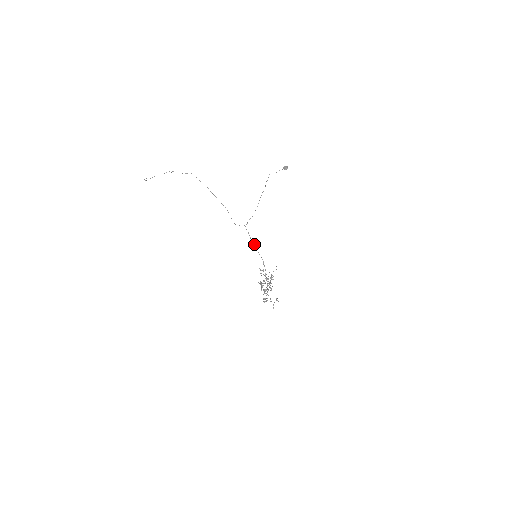
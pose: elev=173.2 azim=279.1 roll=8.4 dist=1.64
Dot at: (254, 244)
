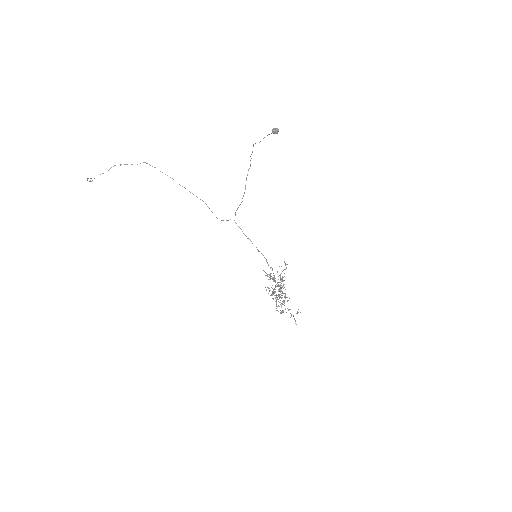
Dot at: (250, 240)
